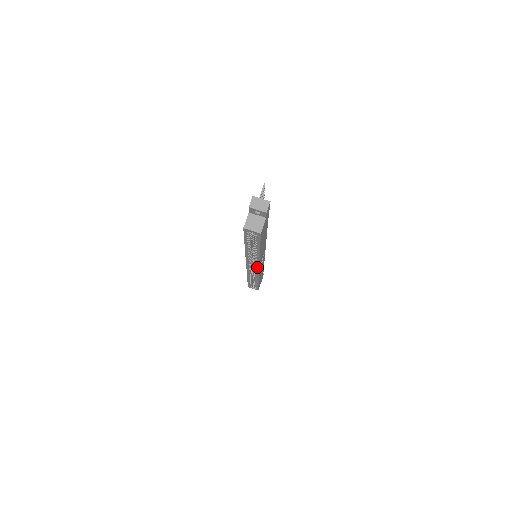
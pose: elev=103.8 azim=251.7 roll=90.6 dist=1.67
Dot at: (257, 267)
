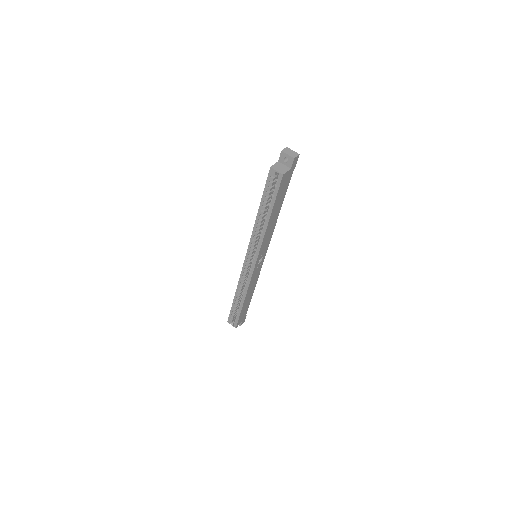
Dot at: (255, 260)
